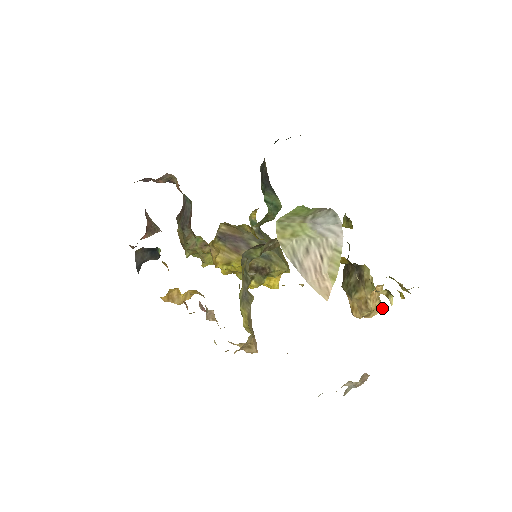
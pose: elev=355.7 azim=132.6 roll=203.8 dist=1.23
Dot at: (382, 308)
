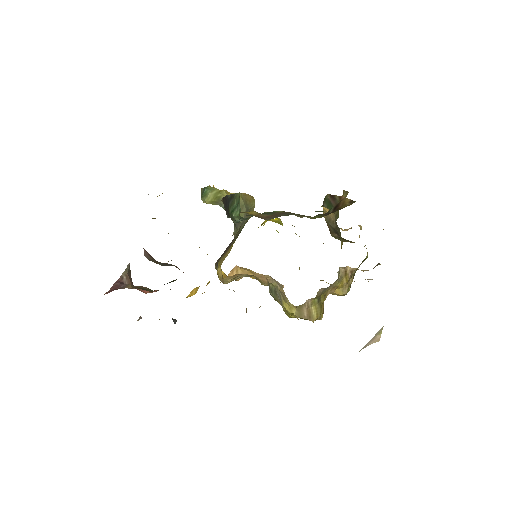
Dot at: (361, 228)
